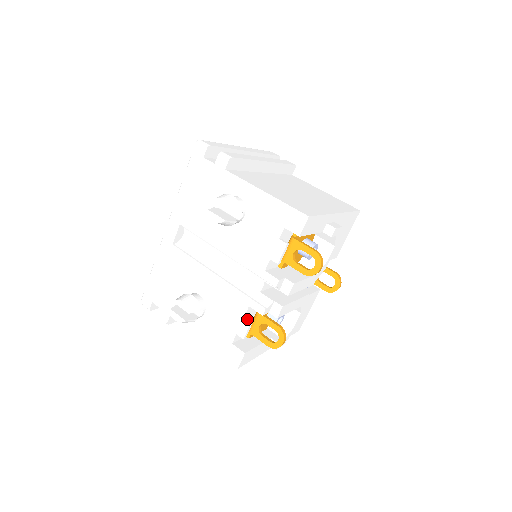
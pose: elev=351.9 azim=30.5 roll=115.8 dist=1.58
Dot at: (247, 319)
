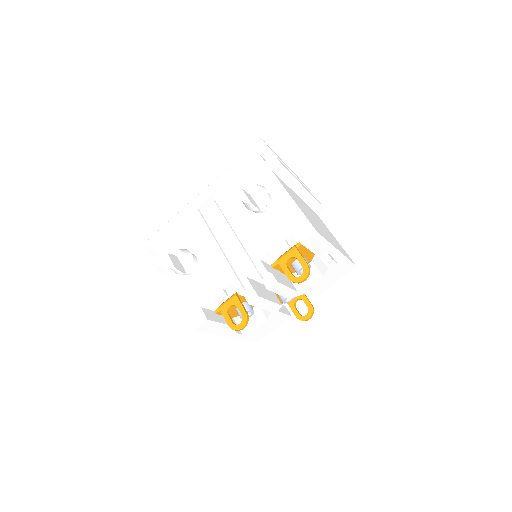
Dot at: (225, 292)
